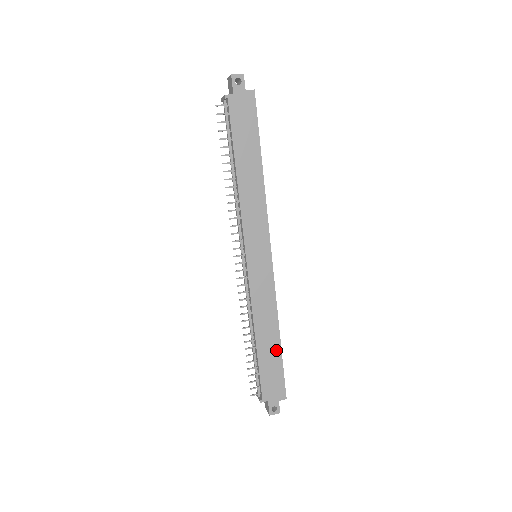
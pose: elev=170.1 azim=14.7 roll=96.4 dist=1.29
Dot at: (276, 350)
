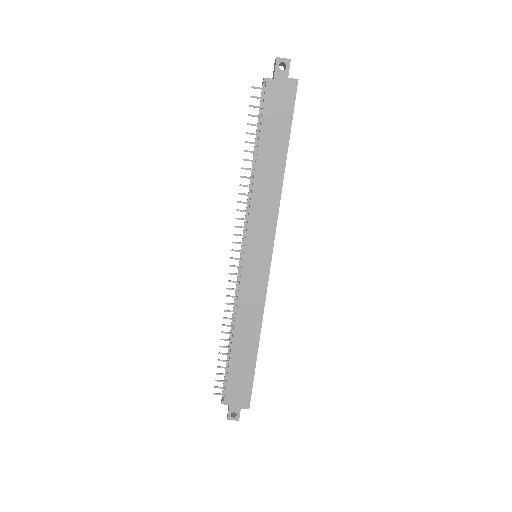
Dot at: (251, 357)
